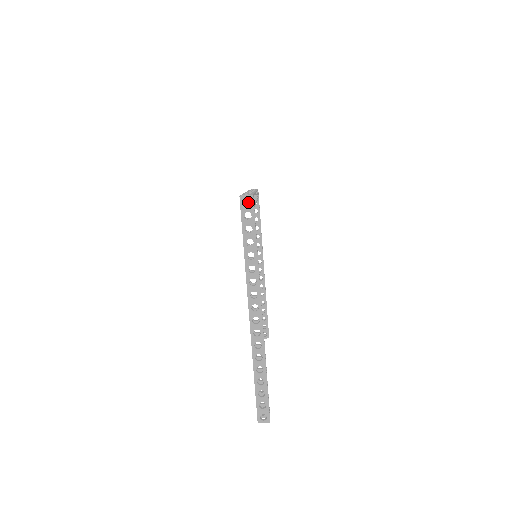
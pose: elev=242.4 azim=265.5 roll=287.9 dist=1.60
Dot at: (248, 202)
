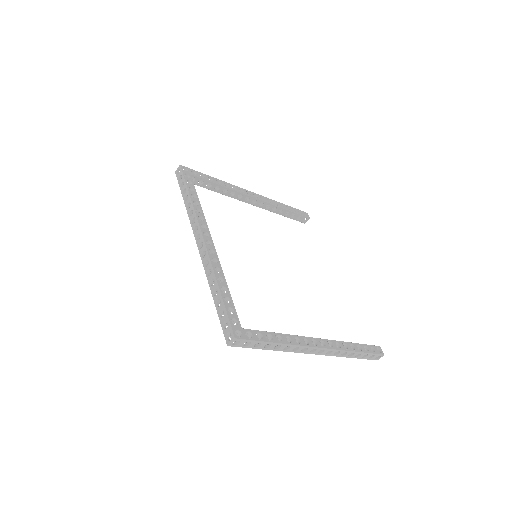
Dot at: occluded
